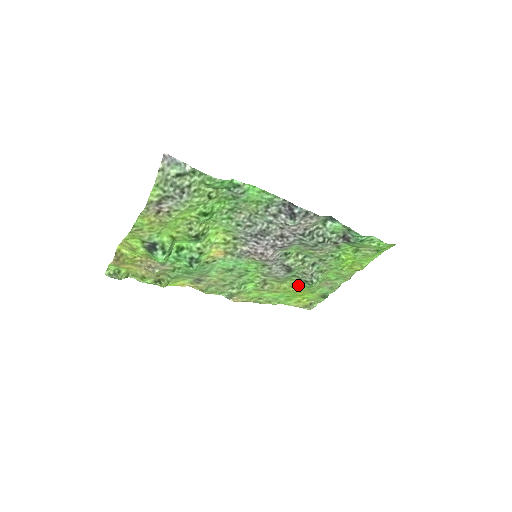
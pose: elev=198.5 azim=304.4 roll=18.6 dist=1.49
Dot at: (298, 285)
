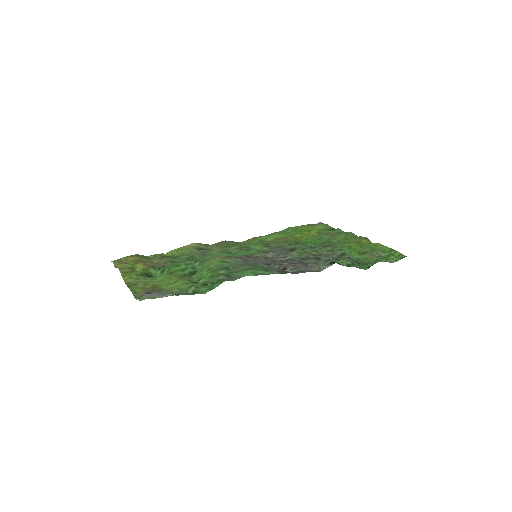
Dot at: (302, 242)
